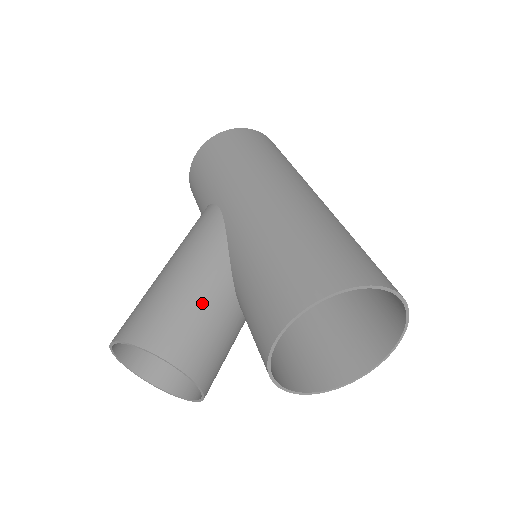
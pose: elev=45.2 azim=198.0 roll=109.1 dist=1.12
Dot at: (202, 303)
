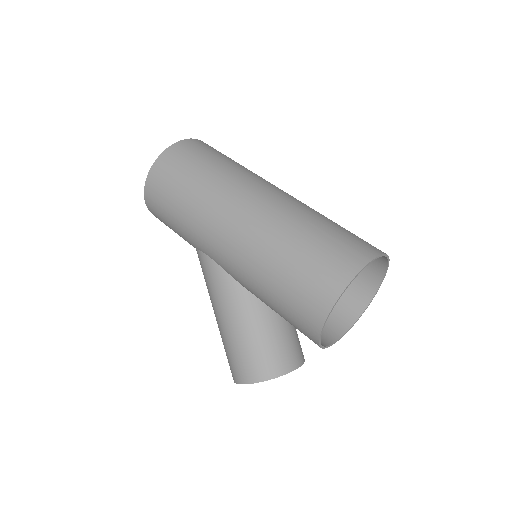
Dot at: (259, 332)
